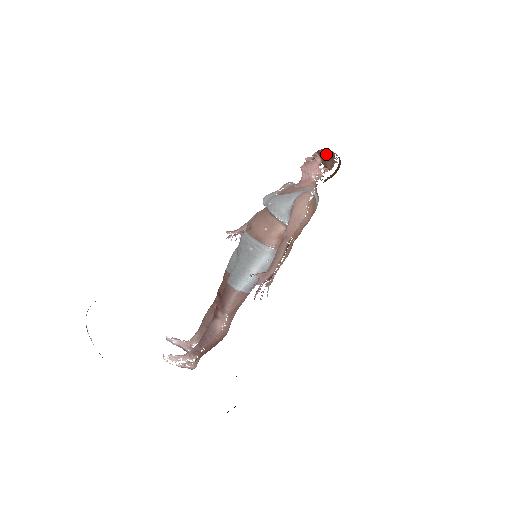
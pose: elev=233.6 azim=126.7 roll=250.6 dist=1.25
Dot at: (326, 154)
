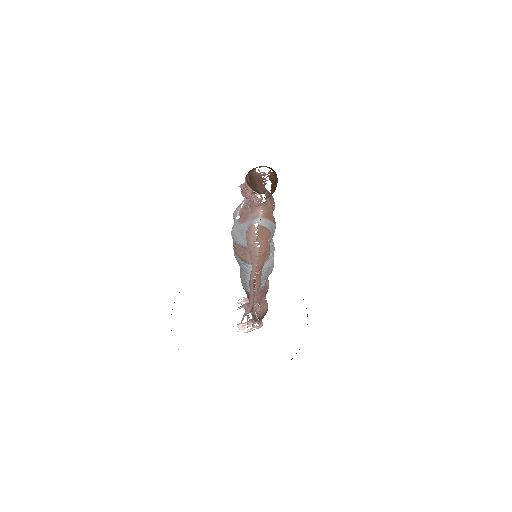
Dot at: (252, 182)
